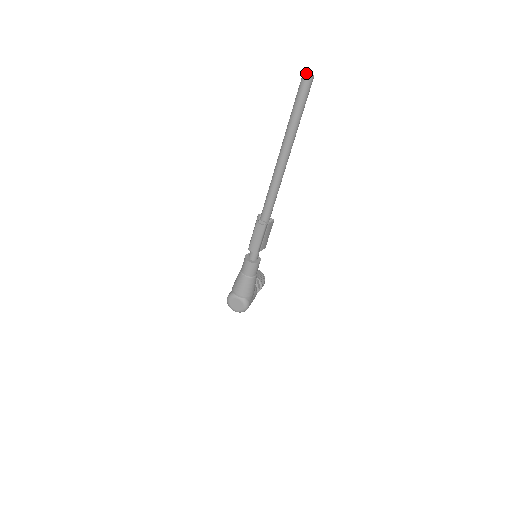
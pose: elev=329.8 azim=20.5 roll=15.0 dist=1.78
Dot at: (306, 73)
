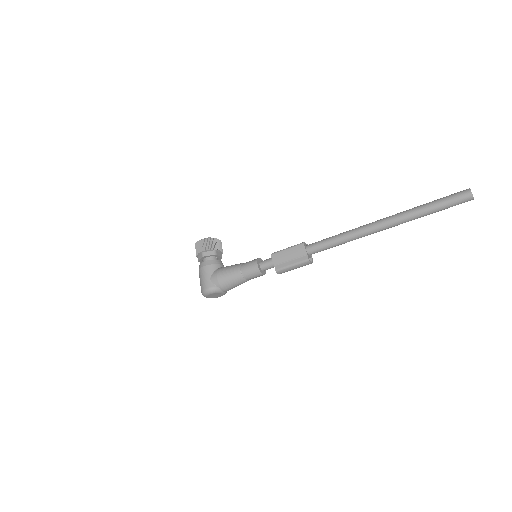
Dot at: occluded
